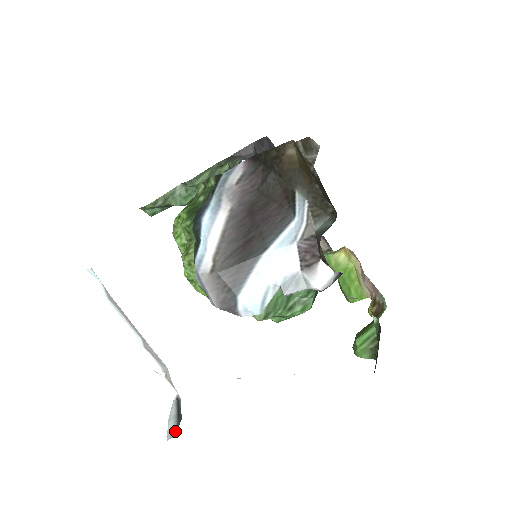
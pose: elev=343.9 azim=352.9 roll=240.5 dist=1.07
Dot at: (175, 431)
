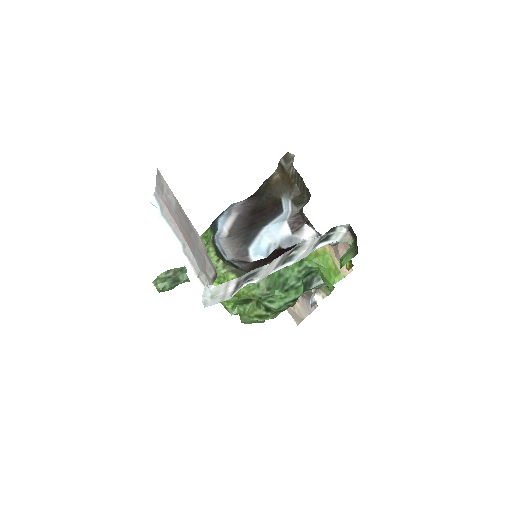
Dot at: occluded
